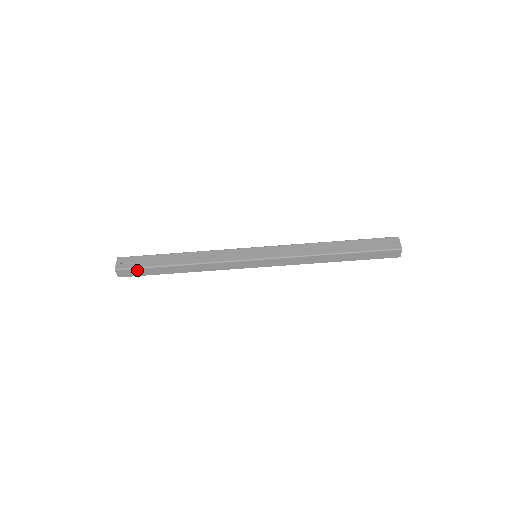
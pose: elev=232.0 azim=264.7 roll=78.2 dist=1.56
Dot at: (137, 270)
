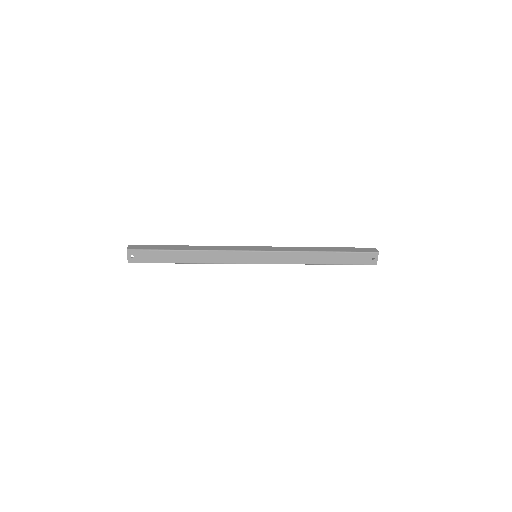
Dot at: (149, 262)
